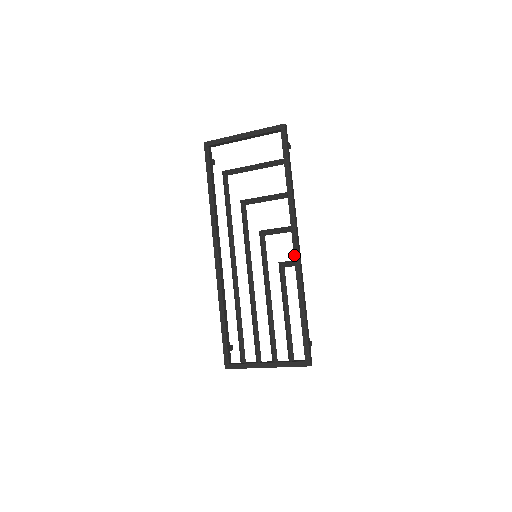
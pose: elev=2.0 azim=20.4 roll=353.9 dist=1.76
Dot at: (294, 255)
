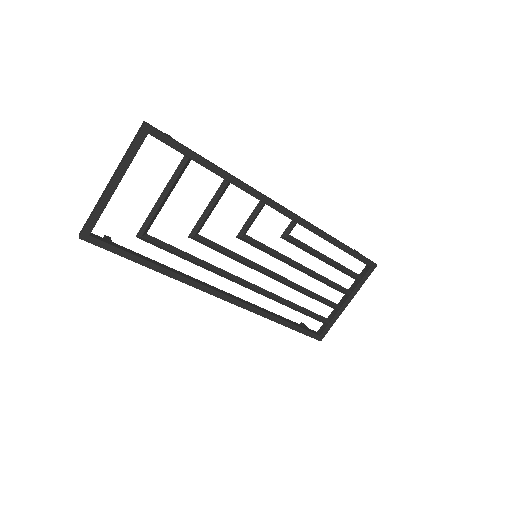
Dot at: (290, 218)
